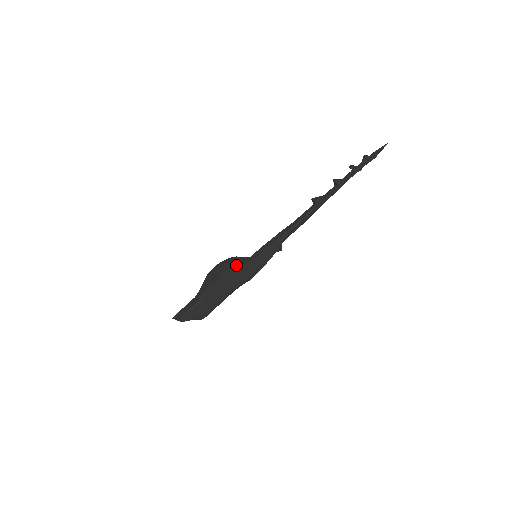
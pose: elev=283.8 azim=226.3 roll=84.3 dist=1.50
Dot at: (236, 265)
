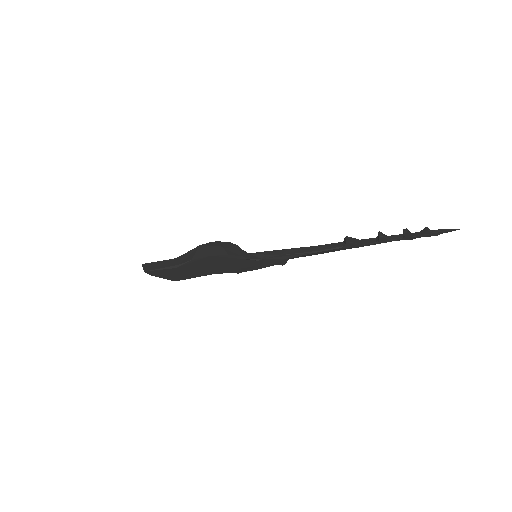
Dot at: (230, 256)
